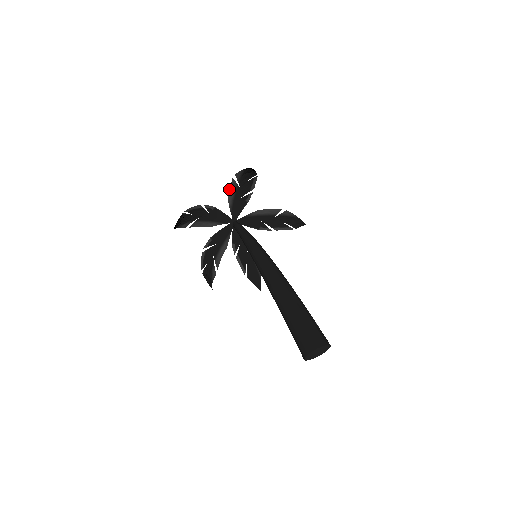
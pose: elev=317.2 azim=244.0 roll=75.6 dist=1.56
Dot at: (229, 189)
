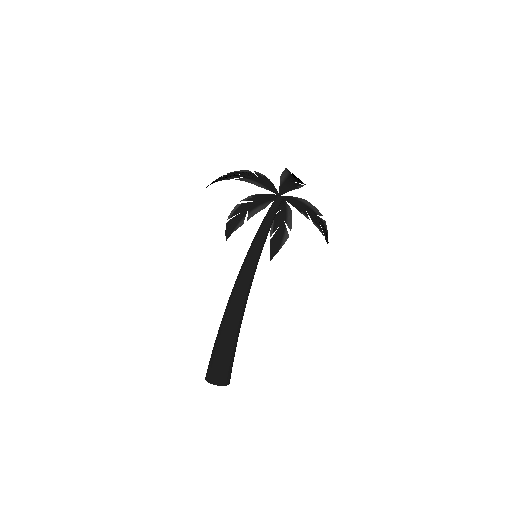
Dot at: (284, 170)
